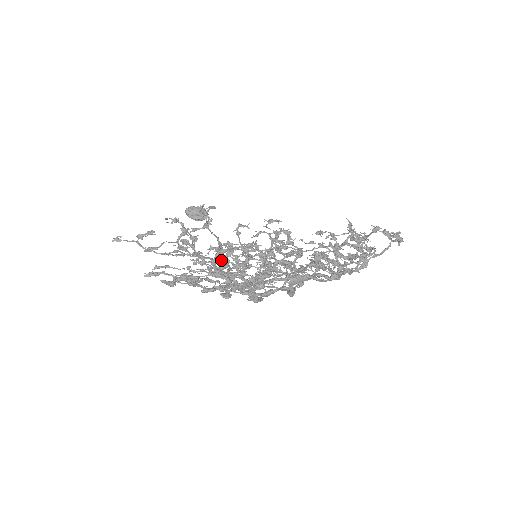
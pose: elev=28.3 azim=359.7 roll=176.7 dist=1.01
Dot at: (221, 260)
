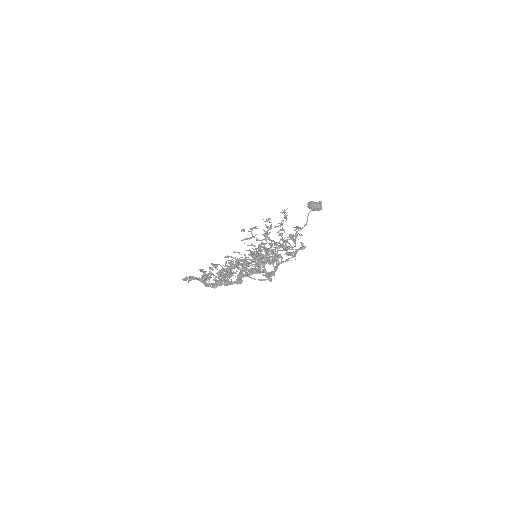
Dot at: (249, 254)
